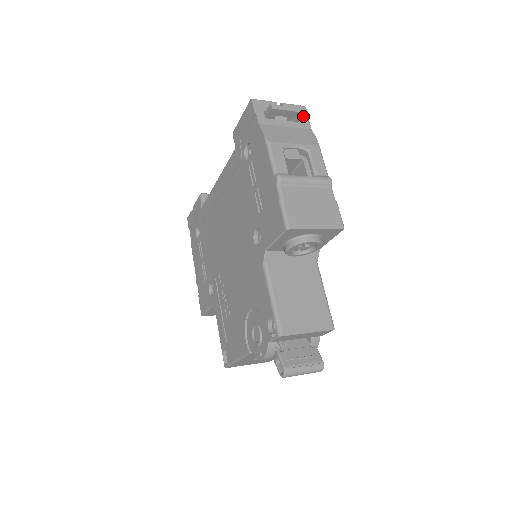
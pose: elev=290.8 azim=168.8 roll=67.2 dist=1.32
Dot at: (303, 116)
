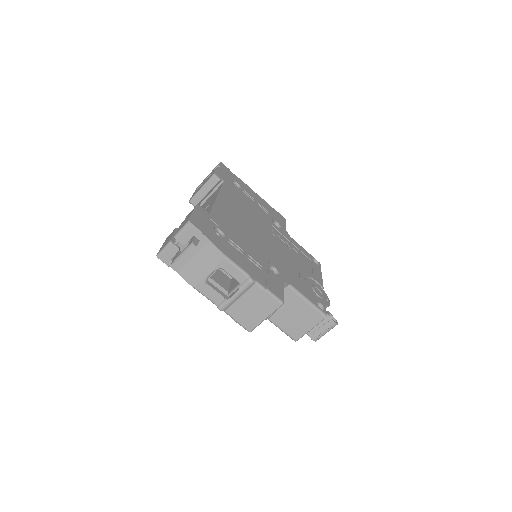
Dot at: (196, 246)
